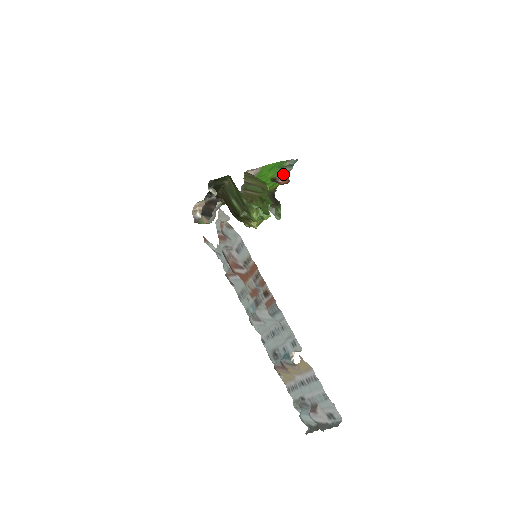
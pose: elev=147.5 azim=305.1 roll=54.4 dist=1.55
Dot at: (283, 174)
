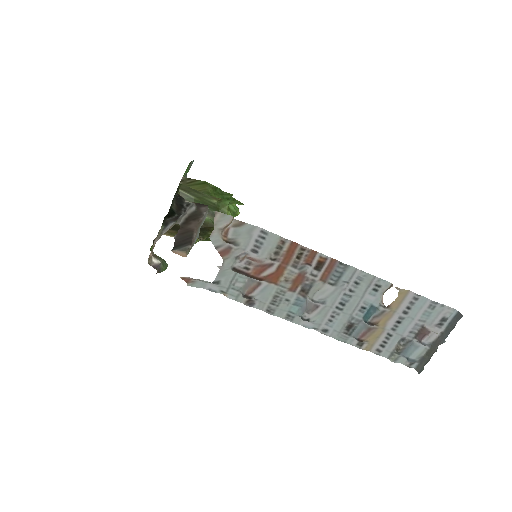
Dot at: occluded
